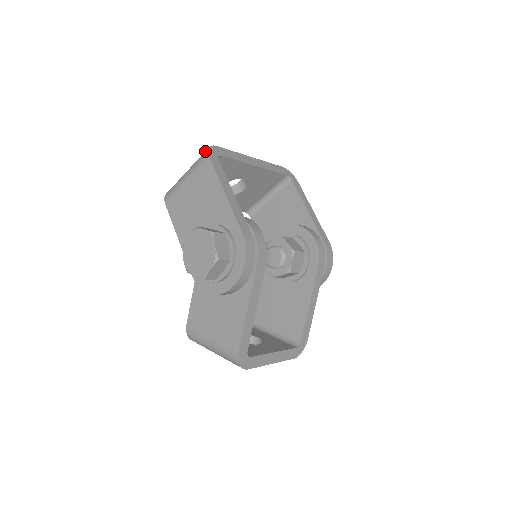
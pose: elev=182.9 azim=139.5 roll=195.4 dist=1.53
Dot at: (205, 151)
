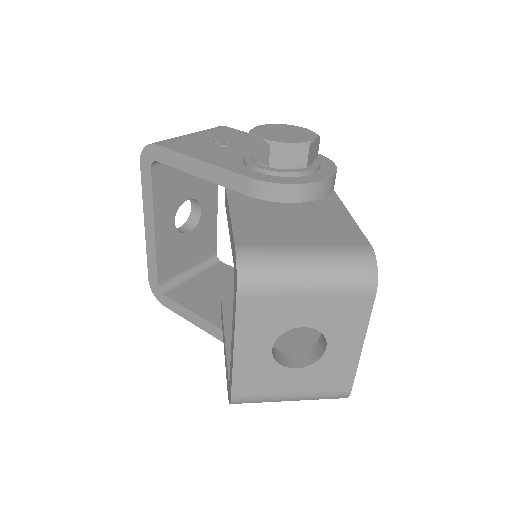
Dot at: occluded
